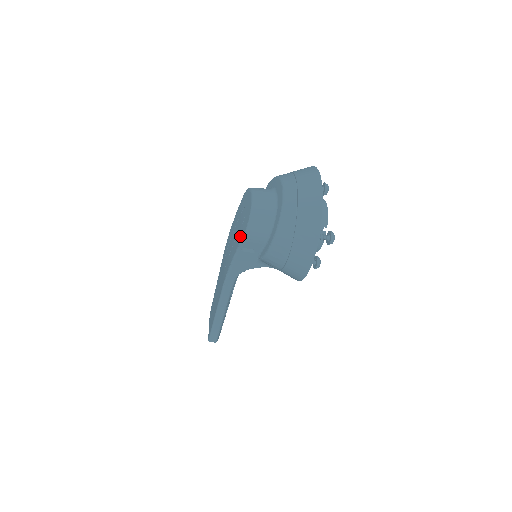
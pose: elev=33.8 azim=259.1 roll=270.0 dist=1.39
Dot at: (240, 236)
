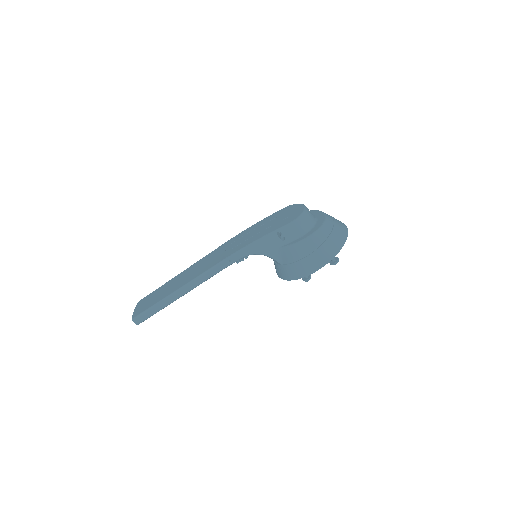
Dot at: (282, 224)
